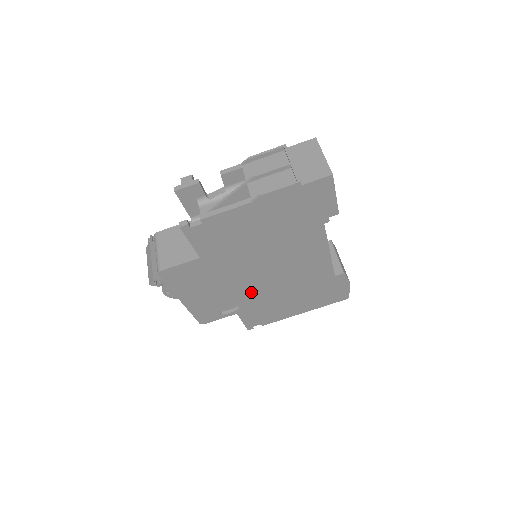
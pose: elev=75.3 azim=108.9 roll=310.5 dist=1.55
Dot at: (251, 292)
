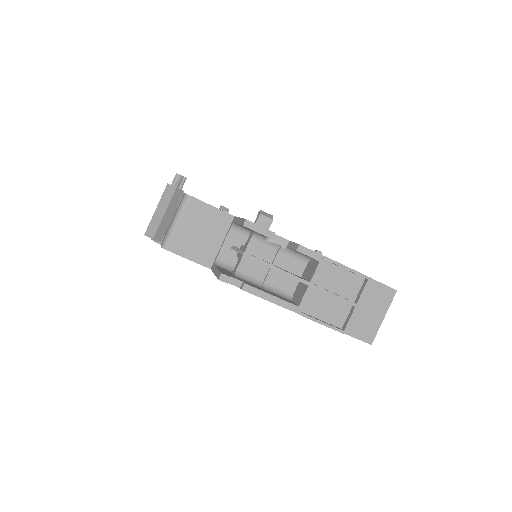
Dot at: occluded
